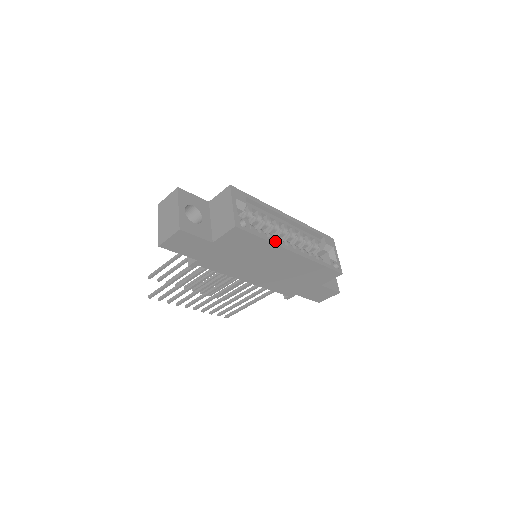
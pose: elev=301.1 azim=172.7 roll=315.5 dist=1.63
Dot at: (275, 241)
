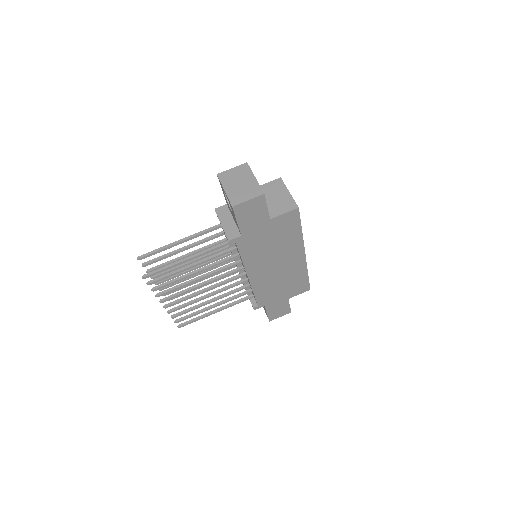
Dot at: occluded
